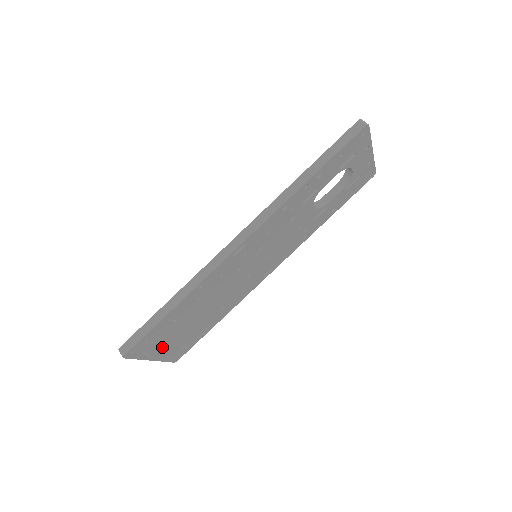
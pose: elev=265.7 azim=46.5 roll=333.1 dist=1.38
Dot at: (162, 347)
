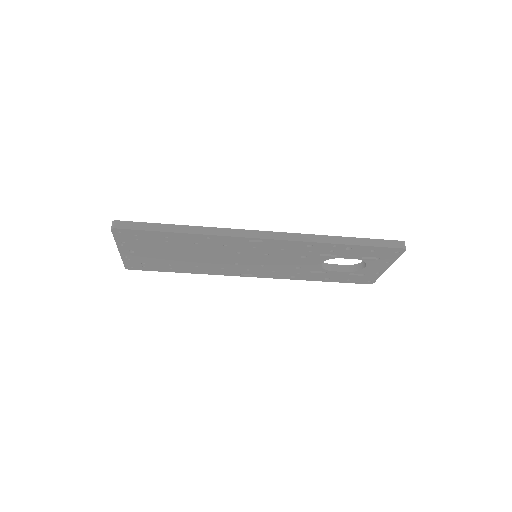
Dot at: (136, 249)
